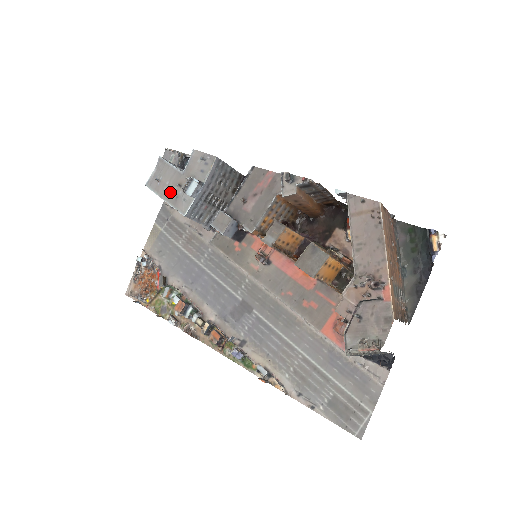
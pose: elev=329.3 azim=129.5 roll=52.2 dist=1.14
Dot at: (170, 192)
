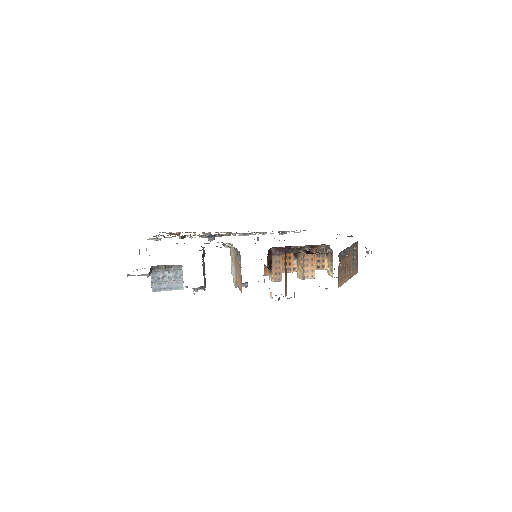
Dot at: occluded
